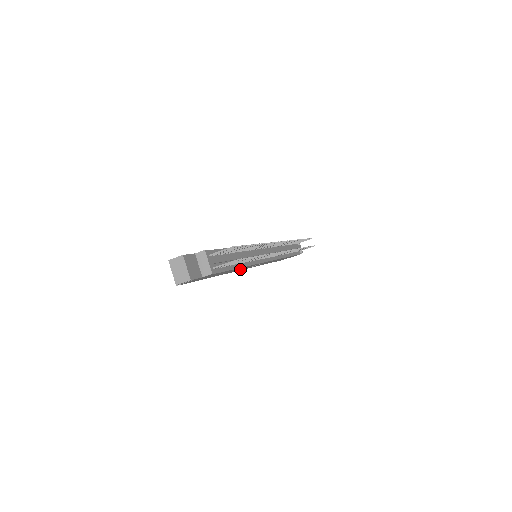
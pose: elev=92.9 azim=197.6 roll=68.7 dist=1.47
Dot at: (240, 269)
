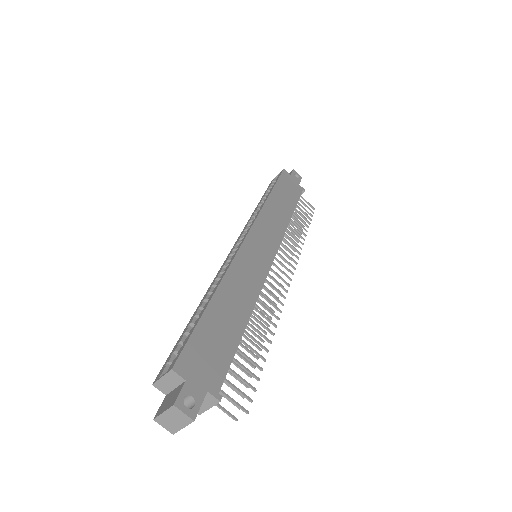
Dot at: occluded
